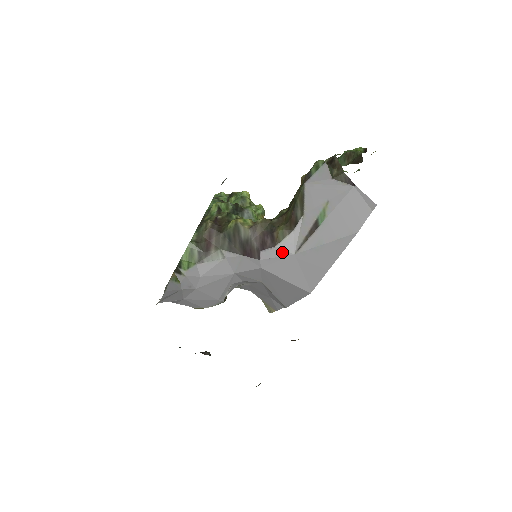
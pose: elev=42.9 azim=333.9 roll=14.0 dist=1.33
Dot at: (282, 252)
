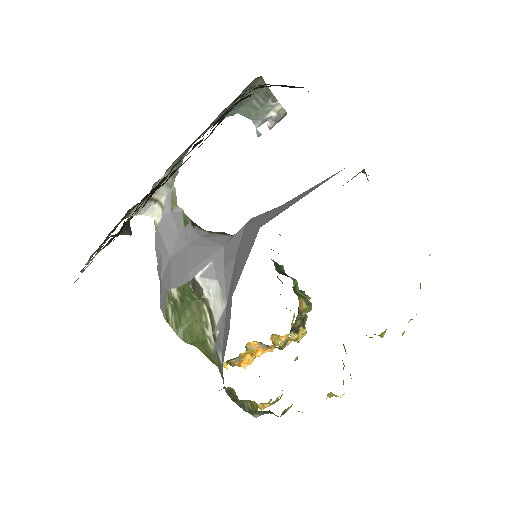
Dot at: occluded
